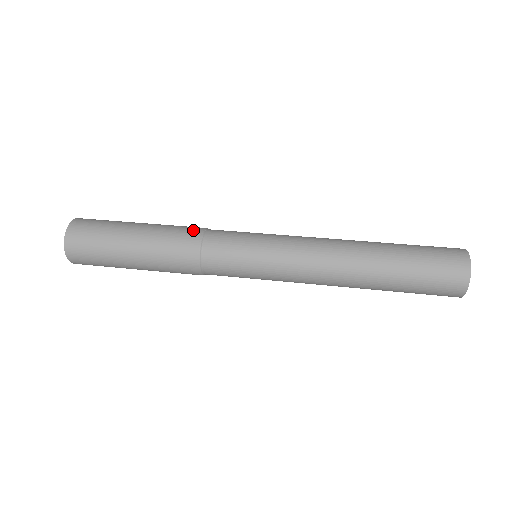
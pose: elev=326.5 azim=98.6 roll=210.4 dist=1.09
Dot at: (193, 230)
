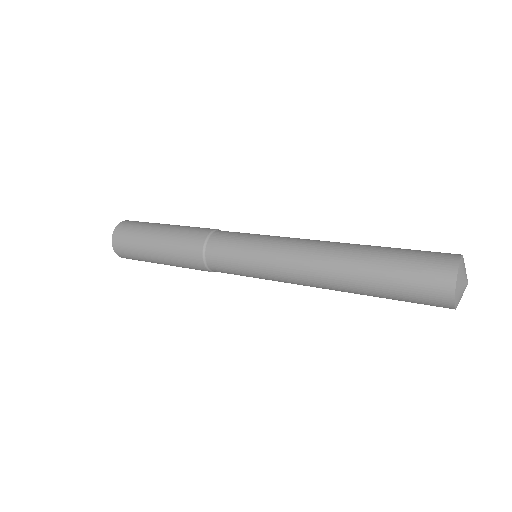
Dot at: occluded
